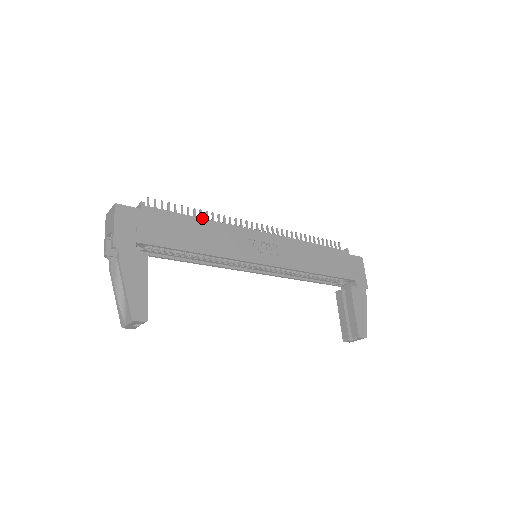
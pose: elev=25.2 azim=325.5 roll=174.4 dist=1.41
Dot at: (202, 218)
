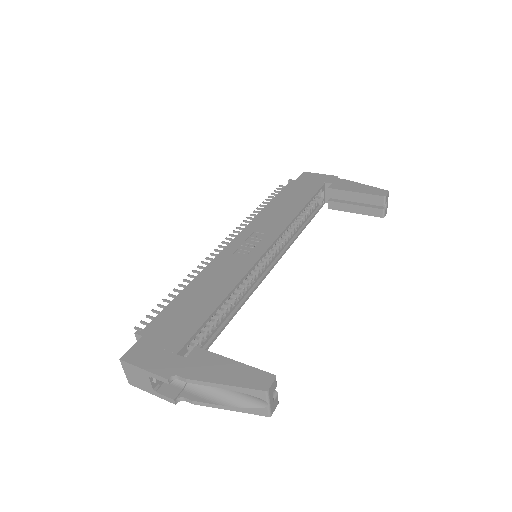
Dot at: (188, 284)
